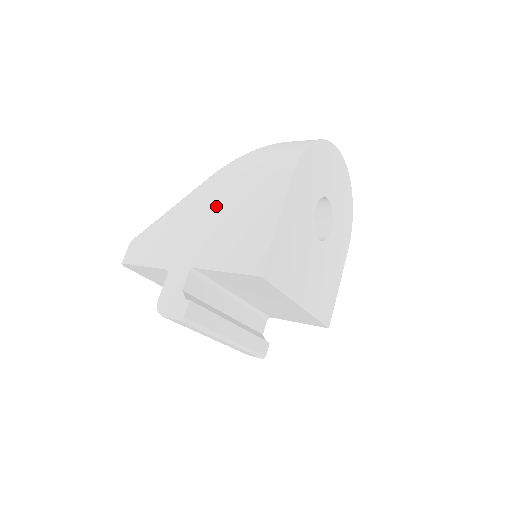
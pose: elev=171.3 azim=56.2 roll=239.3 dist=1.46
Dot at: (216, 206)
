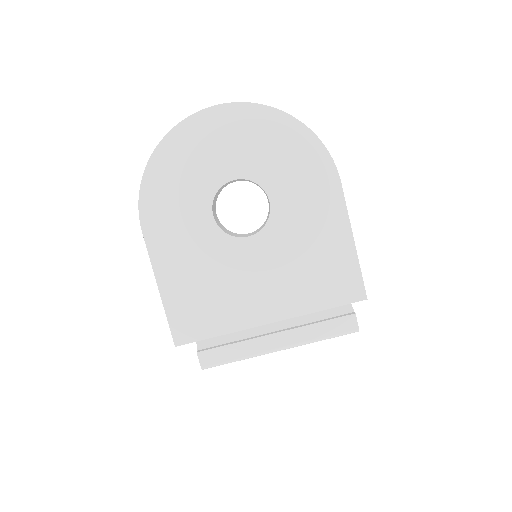
Dot at: occluded
